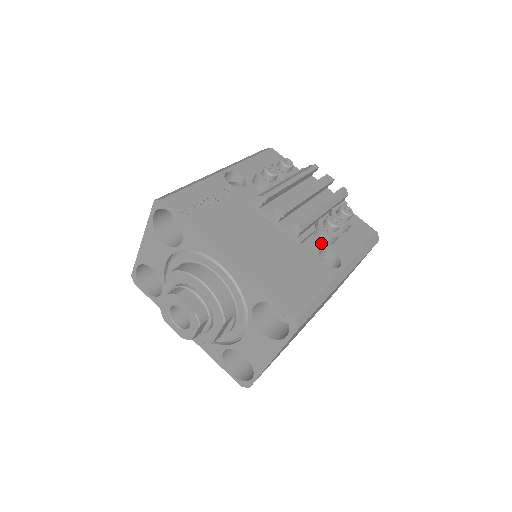
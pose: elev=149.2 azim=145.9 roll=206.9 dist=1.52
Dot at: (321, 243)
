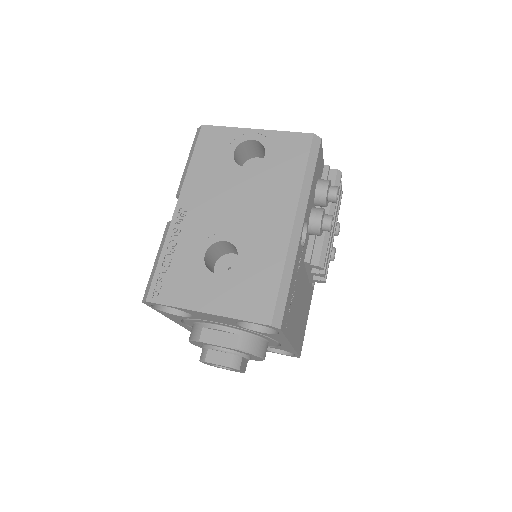
Dot at: occluded
